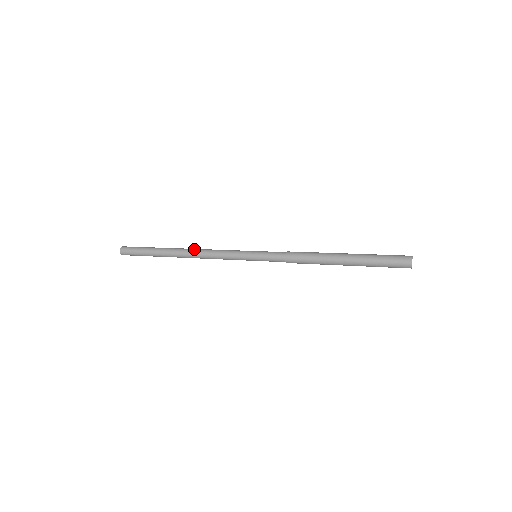
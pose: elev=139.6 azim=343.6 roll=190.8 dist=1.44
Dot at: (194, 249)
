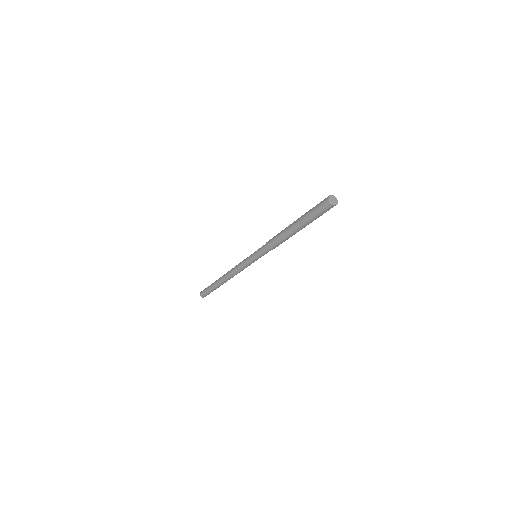
Dot at: occluded
